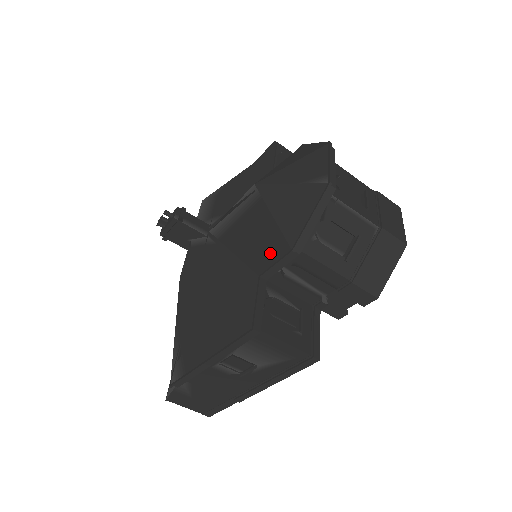
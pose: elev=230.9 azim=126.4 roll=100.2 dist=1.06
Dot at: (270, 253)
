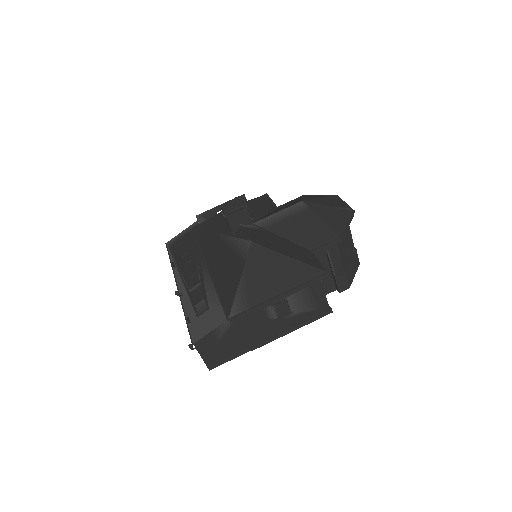
Dot at: (321, 238)
